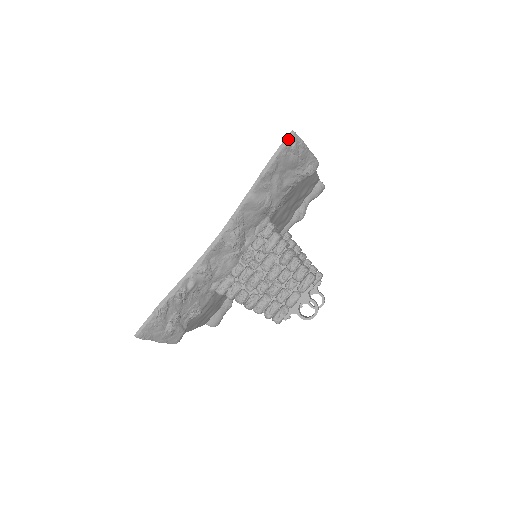
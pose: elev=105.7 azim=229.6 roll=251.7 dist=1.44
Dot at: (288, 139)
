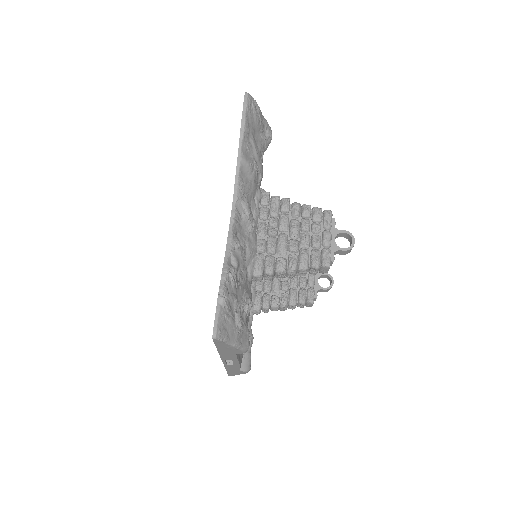
Dot at: (246, 98)
